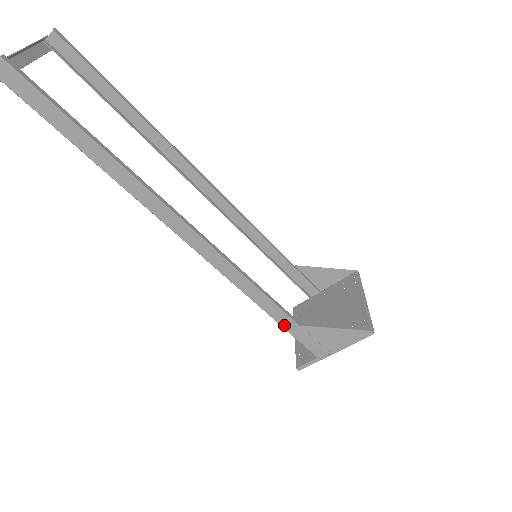
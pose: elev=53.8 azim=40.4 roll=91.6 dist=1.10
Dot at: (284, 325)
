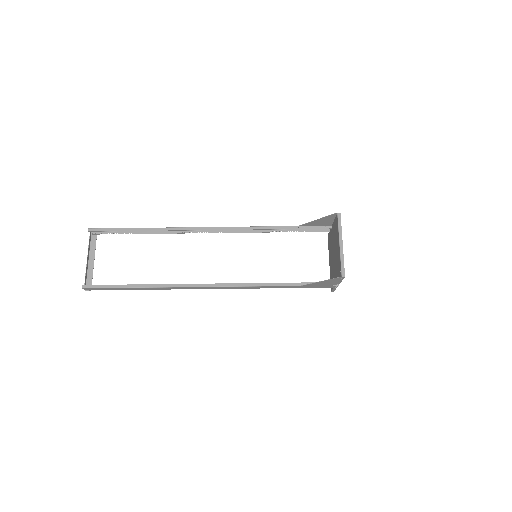
Dot at: occluded
